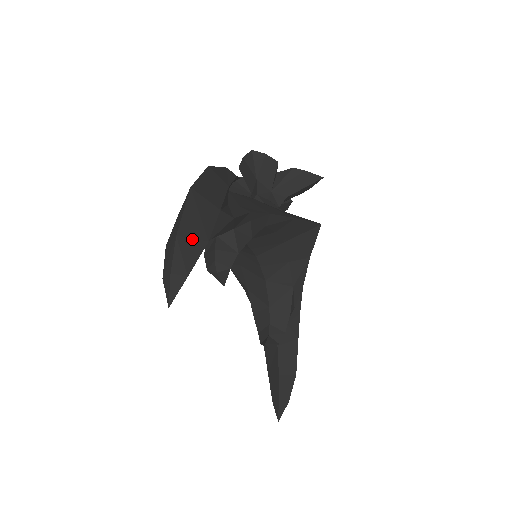
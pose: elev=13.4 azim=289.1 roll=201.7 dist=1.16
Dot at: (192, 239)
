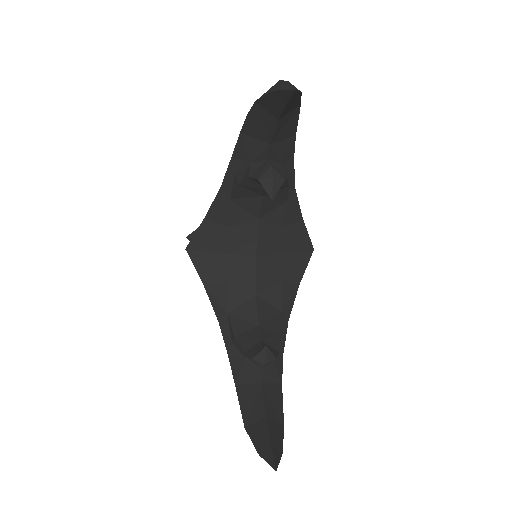
Dot at: occluded
